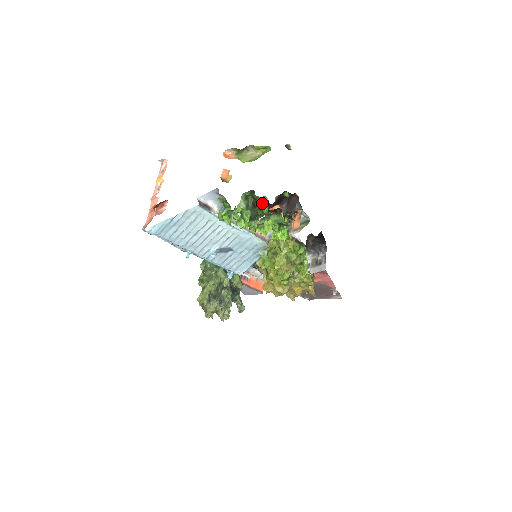
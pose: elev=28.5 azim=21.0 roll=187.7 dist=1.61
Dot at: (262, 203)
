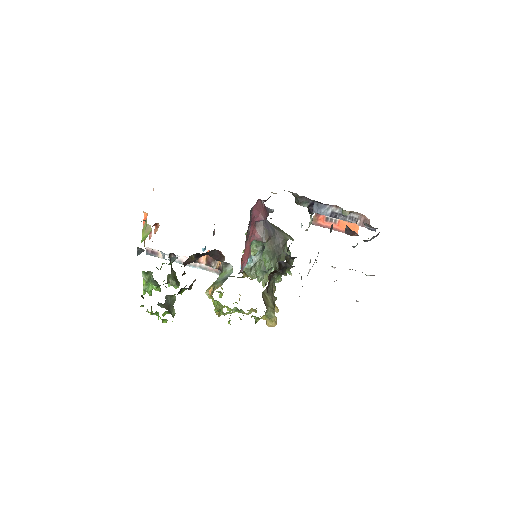
Dot at: occluded
